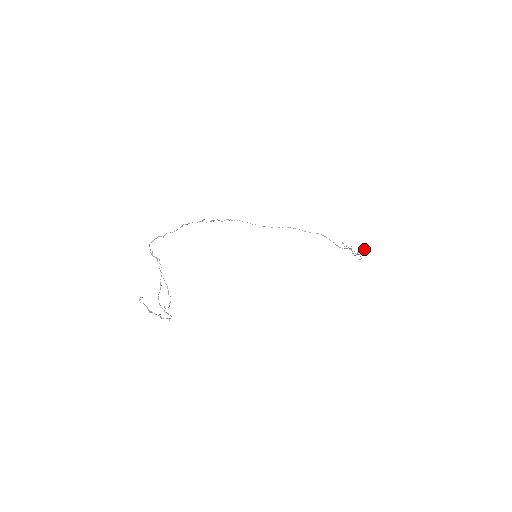
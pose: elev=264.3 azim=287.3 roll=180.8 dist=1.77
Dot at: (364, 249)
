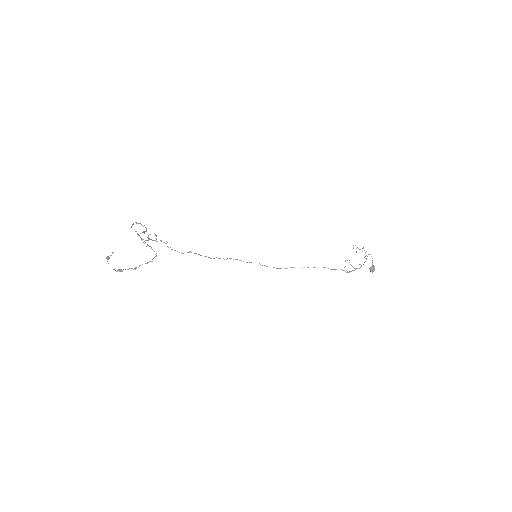
Dot at: (371, 267)
